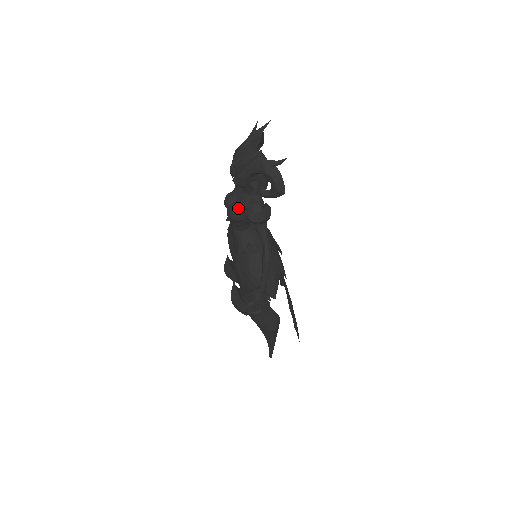
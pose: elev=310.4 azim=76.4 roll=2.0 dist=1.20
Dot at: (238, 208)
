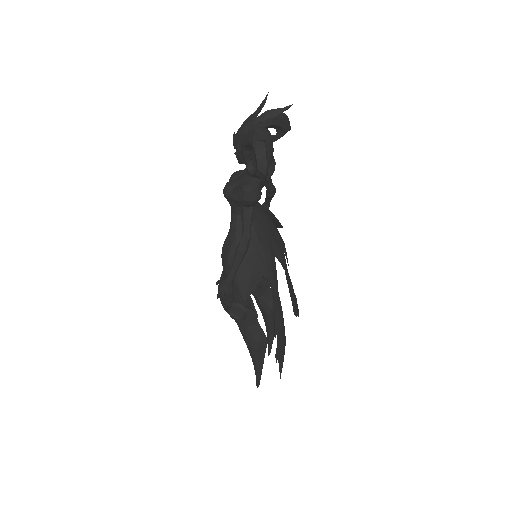
Dot at: (233, 184)
